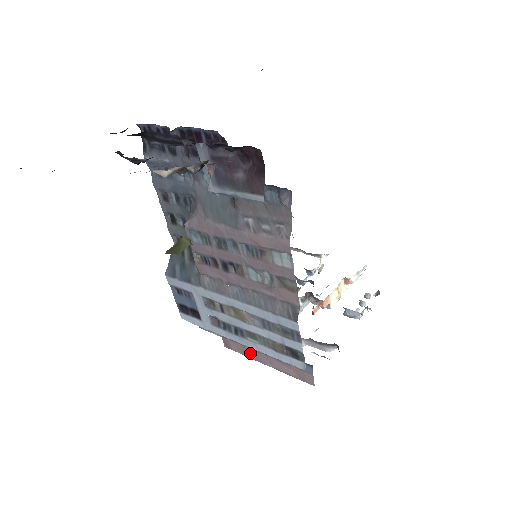
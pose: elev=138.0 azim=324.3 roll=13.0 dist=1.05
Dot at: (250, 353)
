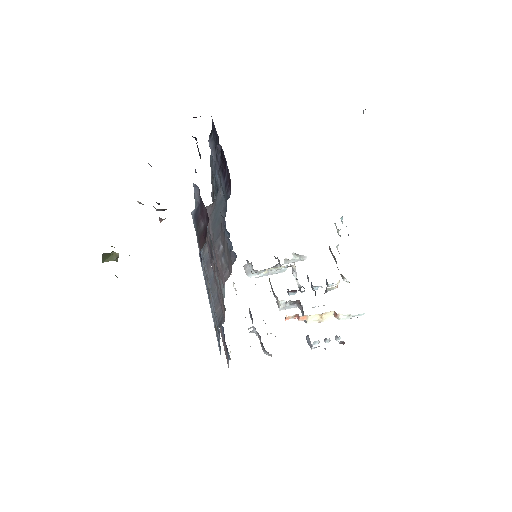
Dot at: occluded
